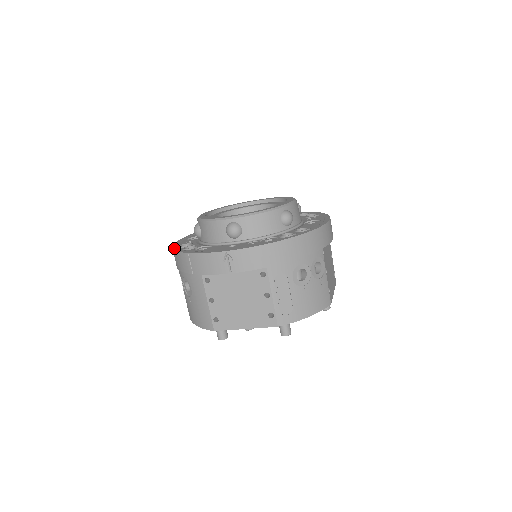
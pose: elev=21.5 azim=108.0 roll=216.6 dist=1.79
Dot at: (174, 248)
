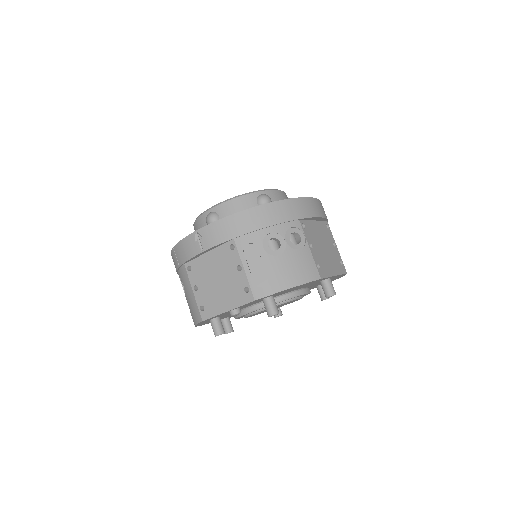
Dot at: occluded
